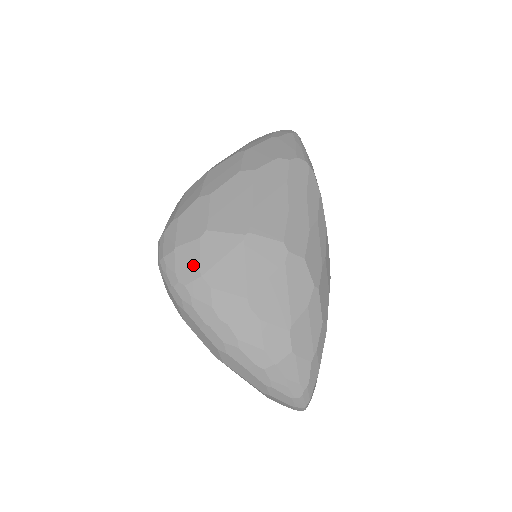
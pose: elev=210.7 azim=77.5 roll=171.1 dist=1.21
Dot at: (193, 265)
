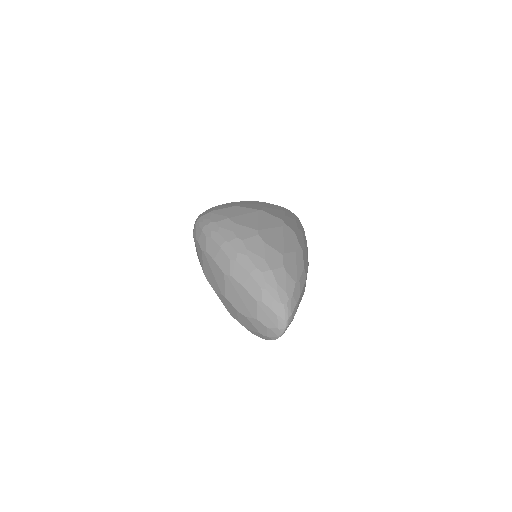
Dot at: (223, 215)
